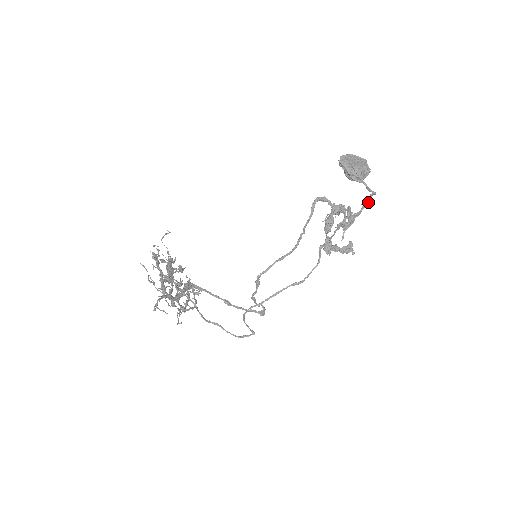
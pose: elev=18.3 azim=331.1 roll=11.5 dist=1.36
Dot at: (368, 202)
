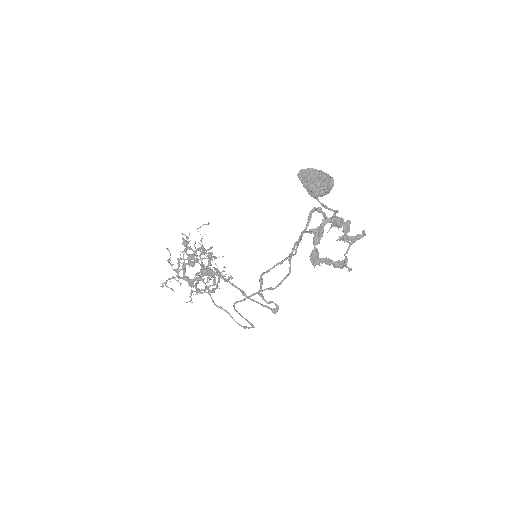
Dot at: (330, 219)
